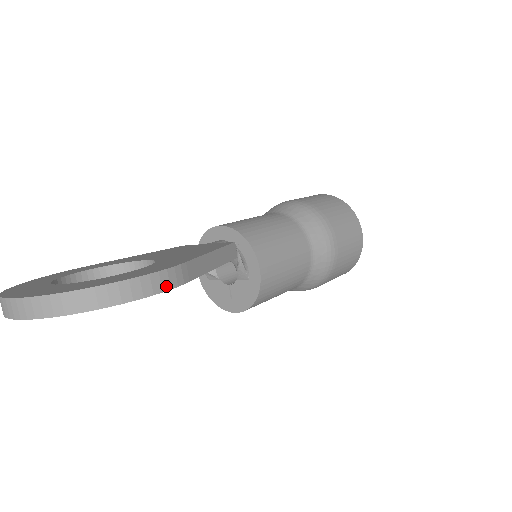
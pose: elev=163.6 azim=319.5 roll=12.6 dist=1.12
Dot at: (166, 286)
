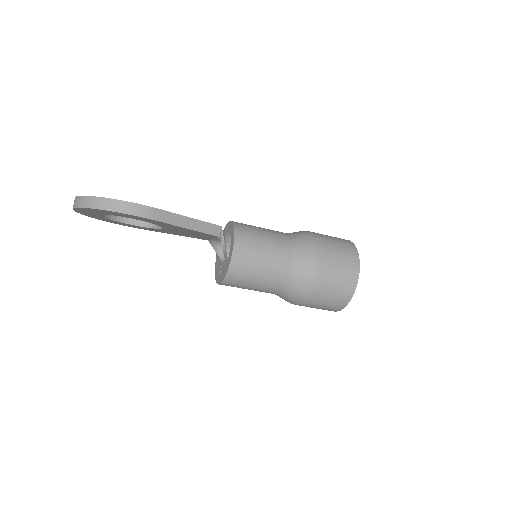
Dot at: (137, 213)
